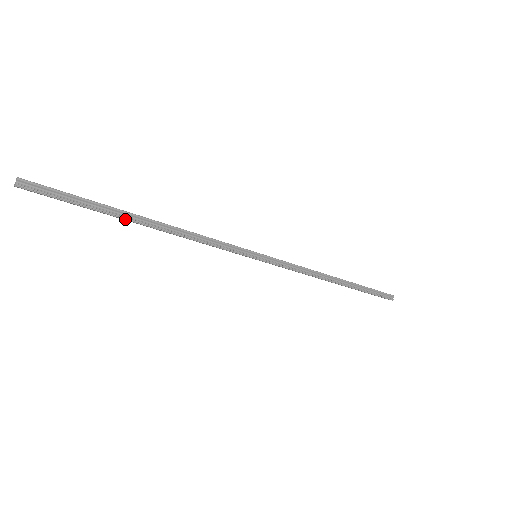
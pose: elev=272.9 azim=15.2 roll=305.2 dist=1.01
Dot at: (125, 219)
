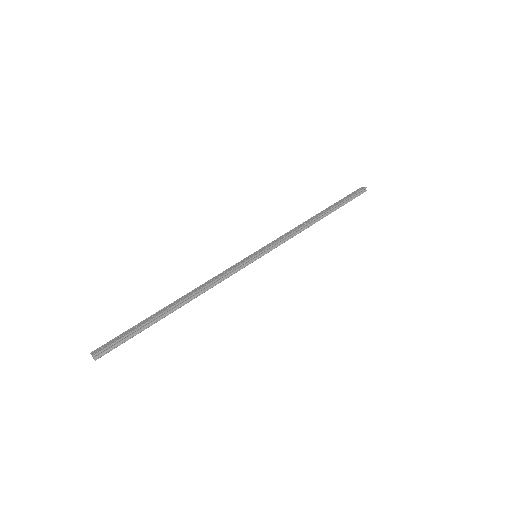
Dot at: occluded
